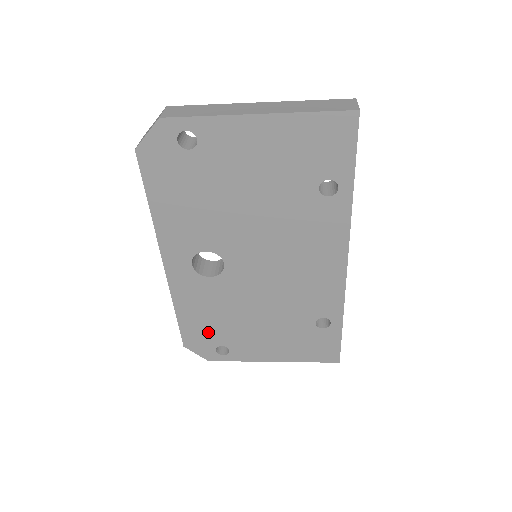
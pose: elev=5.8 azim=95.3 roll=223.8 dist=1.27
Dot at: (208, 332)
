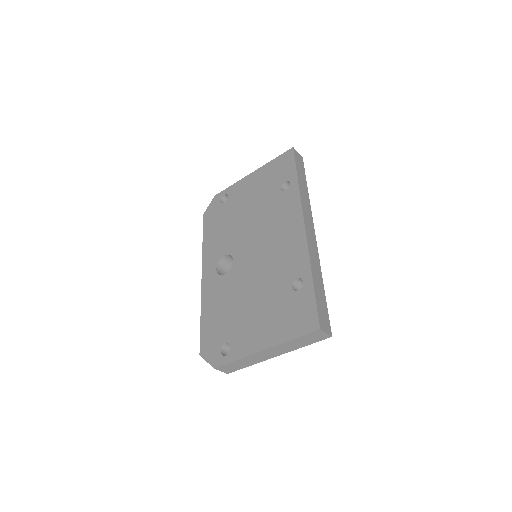
Dot at: (218, 330)
